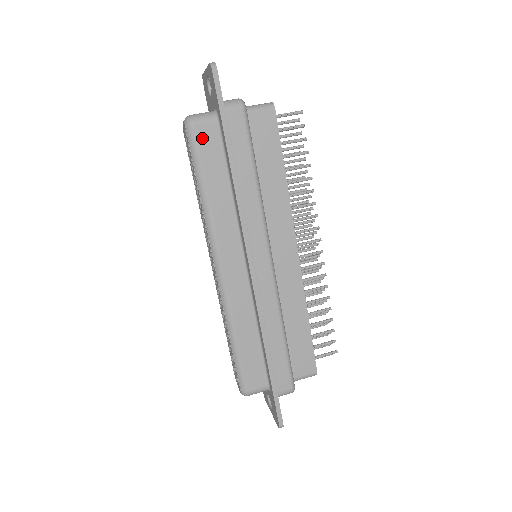
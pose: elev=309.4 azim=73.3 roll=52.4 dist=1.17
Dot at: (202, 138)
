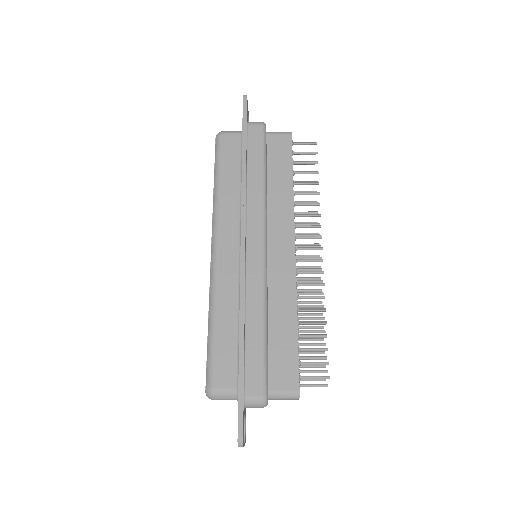
Dot at: (226, 144)
